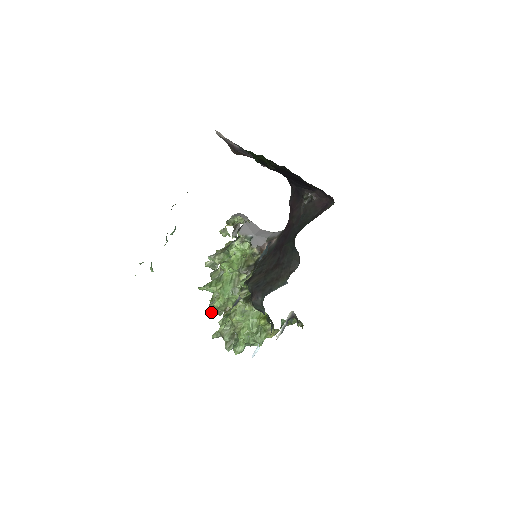
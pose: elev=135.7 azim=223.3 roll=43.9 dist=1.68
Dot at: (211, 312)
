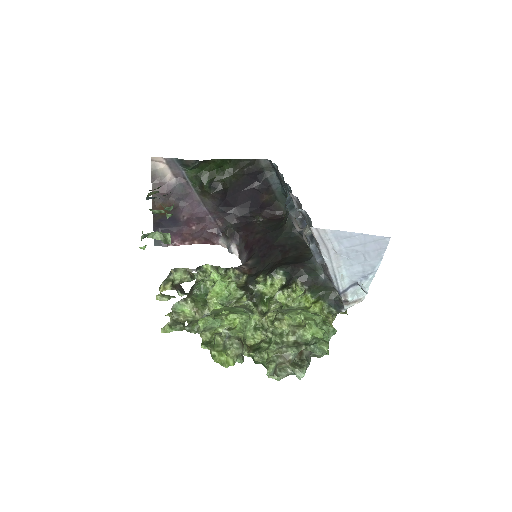
Dot at: (238, 345)
